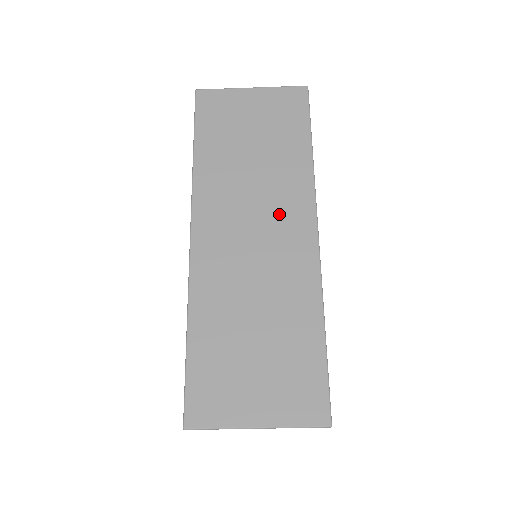
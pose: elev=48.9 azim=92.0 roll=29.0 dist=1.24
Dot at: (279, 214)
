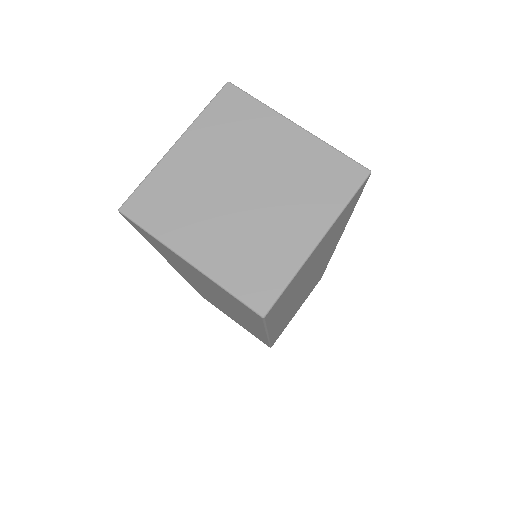
Dot at: occluded
